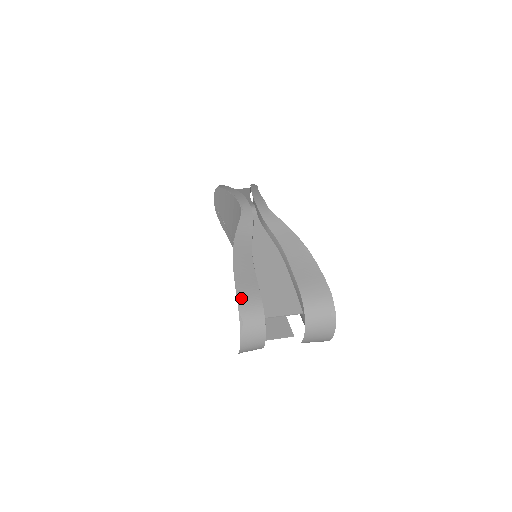
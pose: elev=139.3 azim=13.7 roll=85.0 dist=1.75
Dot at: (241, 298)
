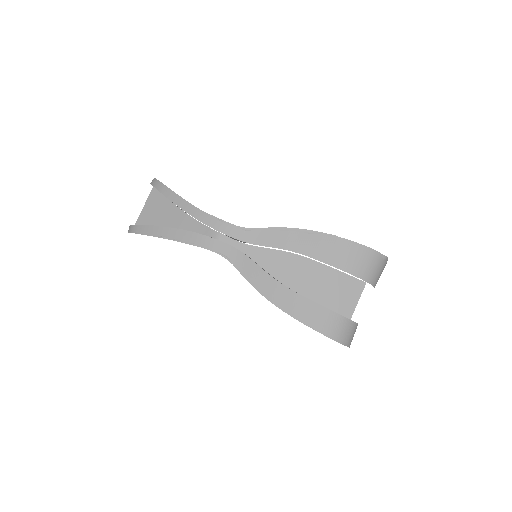
Dot at: (326, 332)
